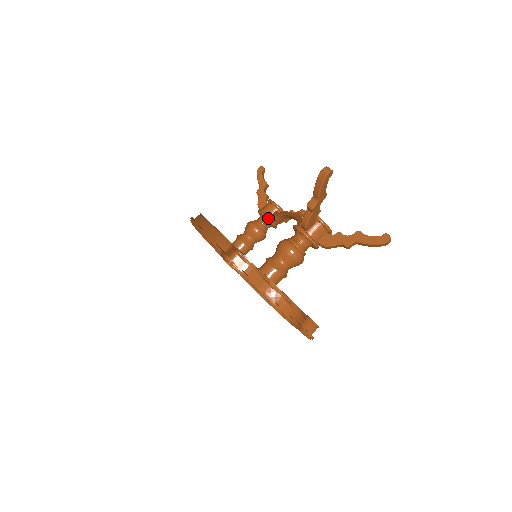
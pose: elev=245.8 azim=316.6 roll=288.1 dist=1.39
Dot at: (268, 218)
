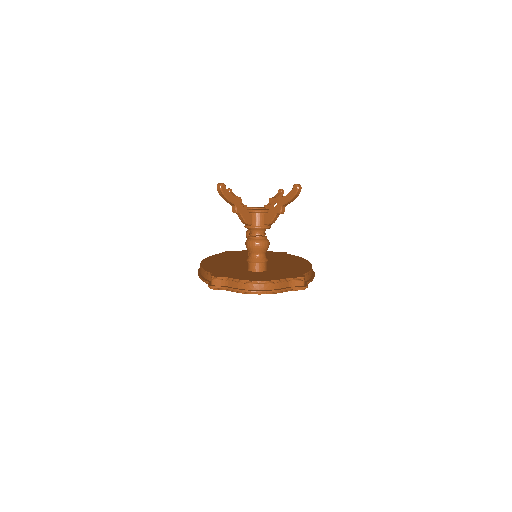
Dot at: occluded
